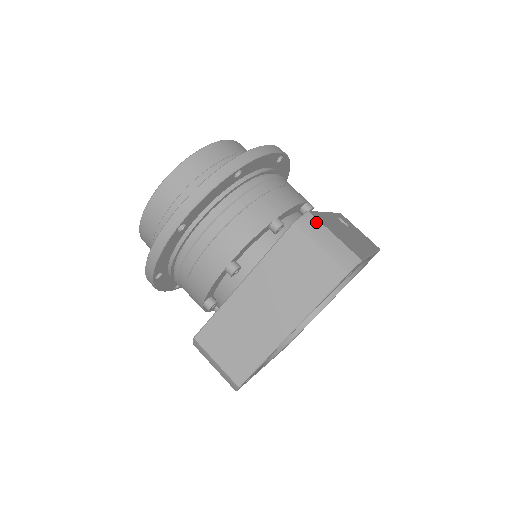
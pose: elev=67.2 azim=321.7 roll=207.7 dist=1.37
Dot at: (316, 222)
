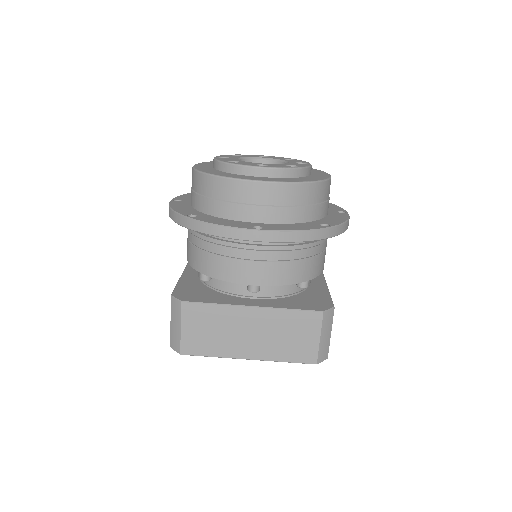
Dot at: (332, 319)
